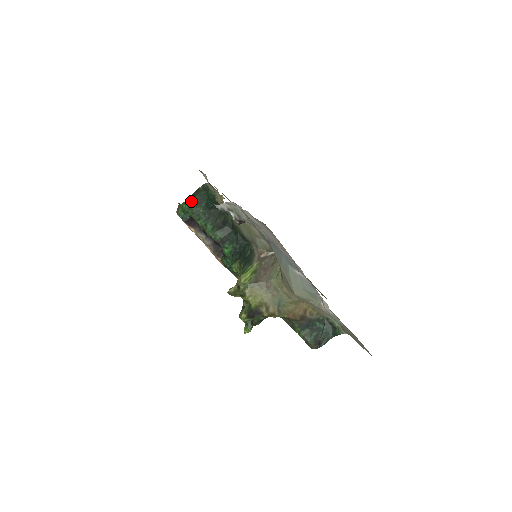
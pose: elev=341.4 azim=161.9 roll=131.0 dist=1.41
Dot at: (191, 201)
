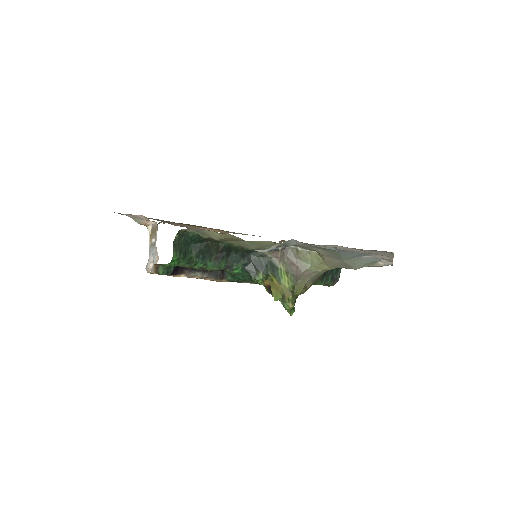
Dot at: (178, 255)
